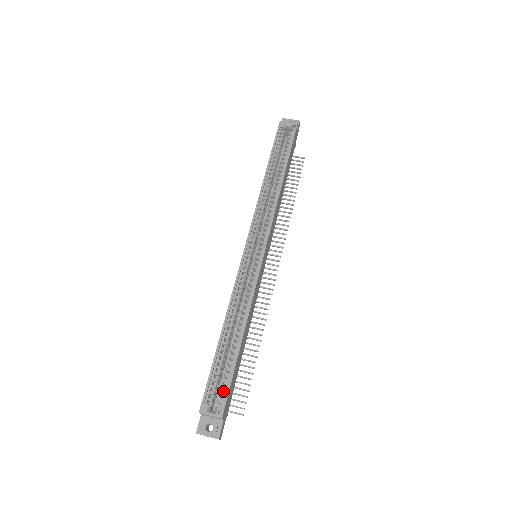
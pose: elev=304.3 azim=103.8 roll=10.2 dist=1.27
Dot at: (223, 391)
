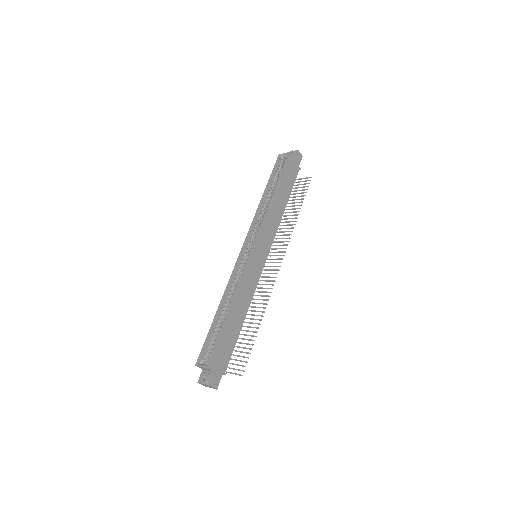
Dot at: occluded
